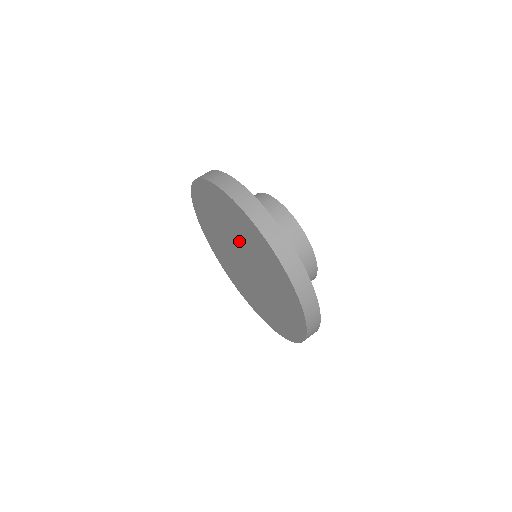
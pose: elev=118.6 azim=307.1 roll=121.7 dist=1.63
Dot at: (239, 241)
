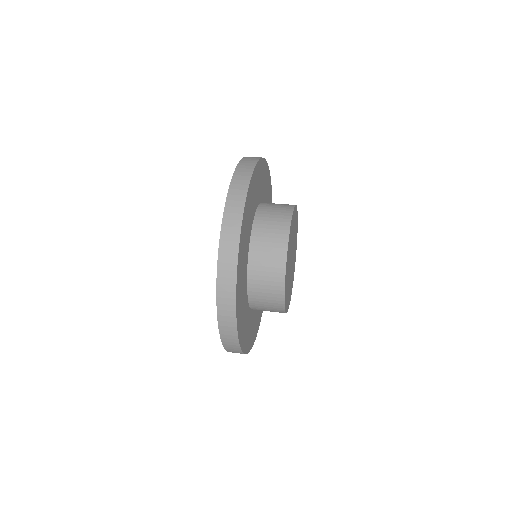
Dot at: occluded
